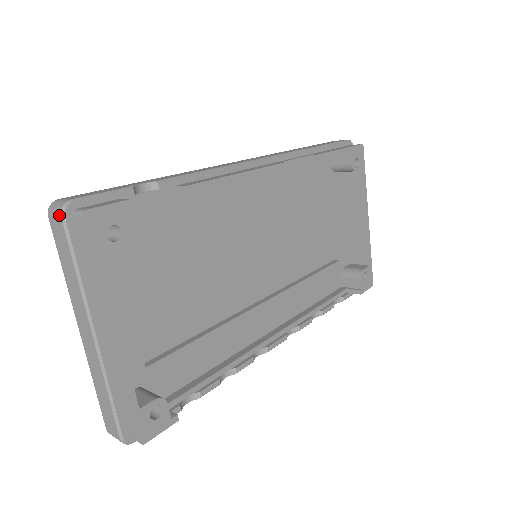
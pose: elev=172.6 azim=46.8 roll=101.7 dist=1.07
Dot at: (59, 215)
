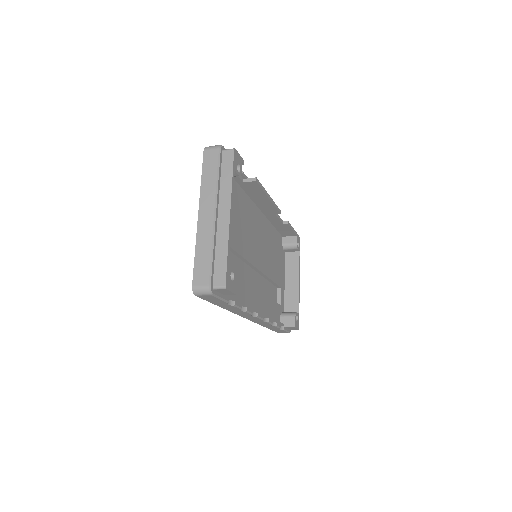
Dot at: (217, 148)
